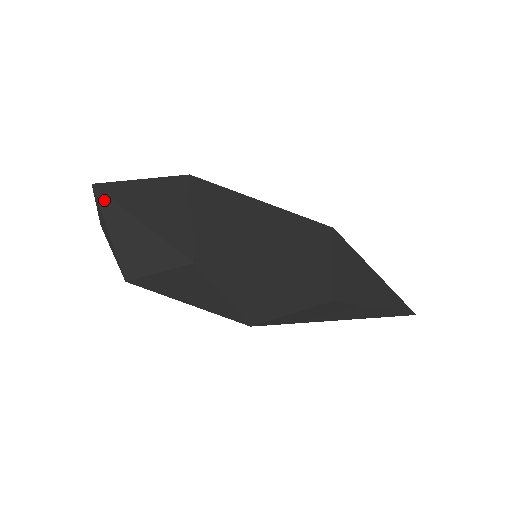
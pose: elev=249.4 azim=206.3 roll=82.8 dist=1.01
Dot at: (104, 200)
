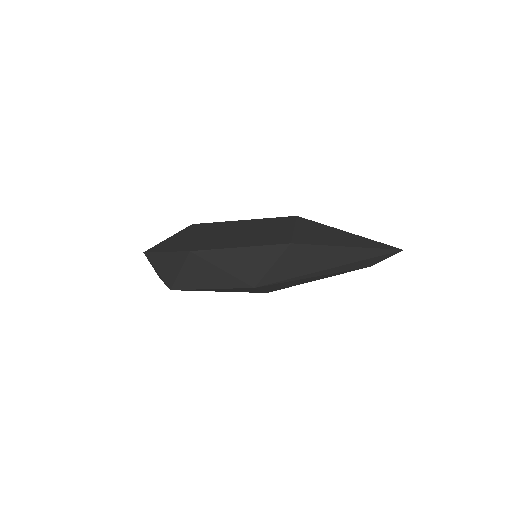
Dot at: (150, 256)
